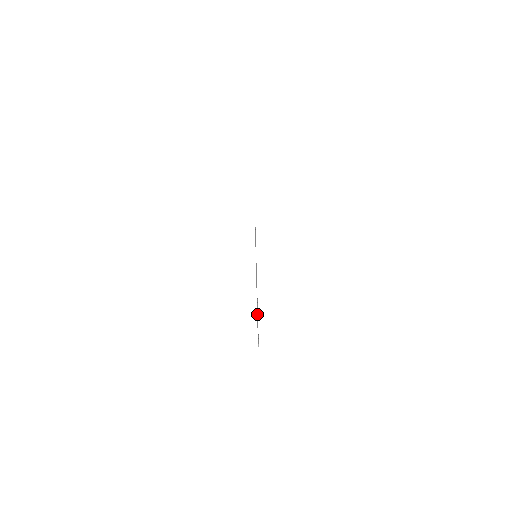
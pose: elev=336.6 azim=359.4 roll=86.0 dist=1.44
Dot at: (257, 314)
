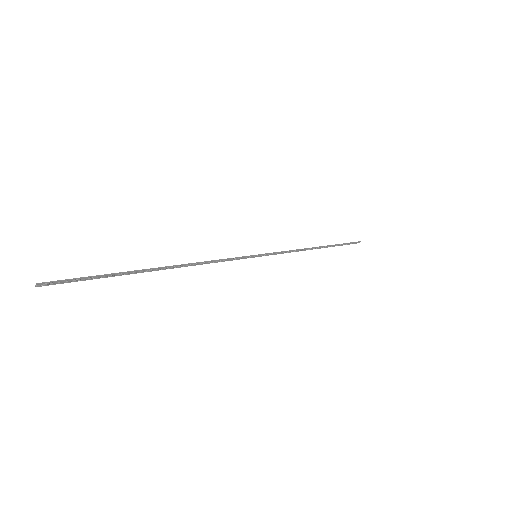
Dot at: (113, 273)
